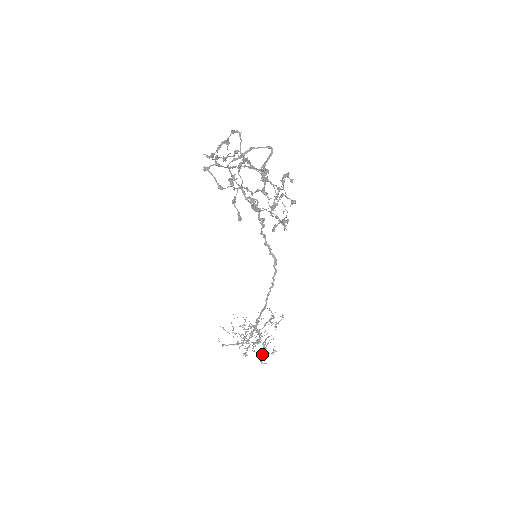
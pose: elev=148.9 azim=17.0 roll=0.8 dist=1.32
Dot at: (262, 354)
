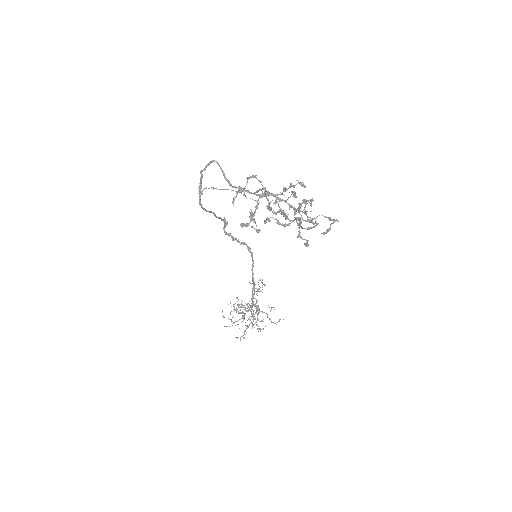
Dot at: occluded
